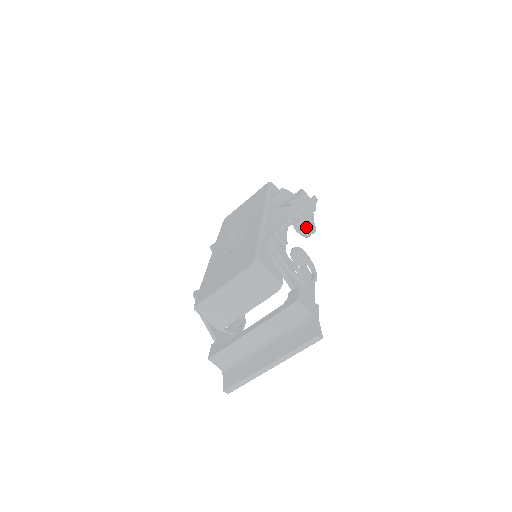
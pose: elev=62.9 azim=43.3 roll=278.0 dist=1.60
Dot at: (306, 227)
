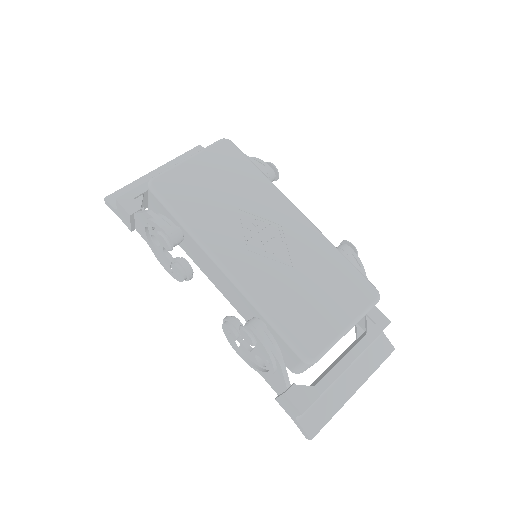
Dot at: occluded
